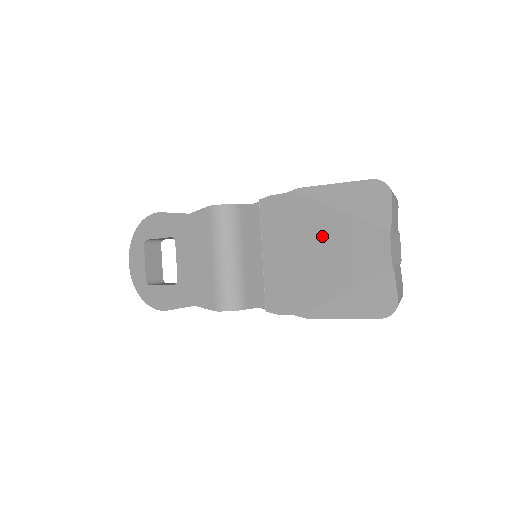
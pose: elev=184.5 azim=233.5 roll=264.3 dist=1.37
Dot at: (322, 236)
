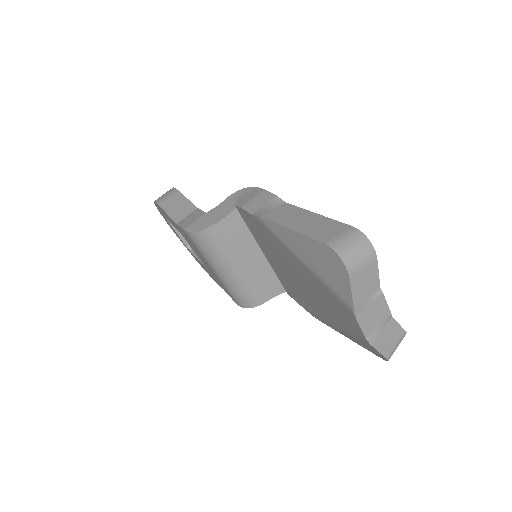
Dot at: (299, 273)
